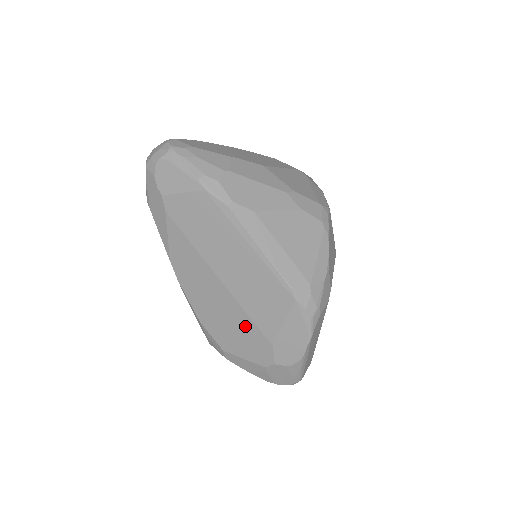
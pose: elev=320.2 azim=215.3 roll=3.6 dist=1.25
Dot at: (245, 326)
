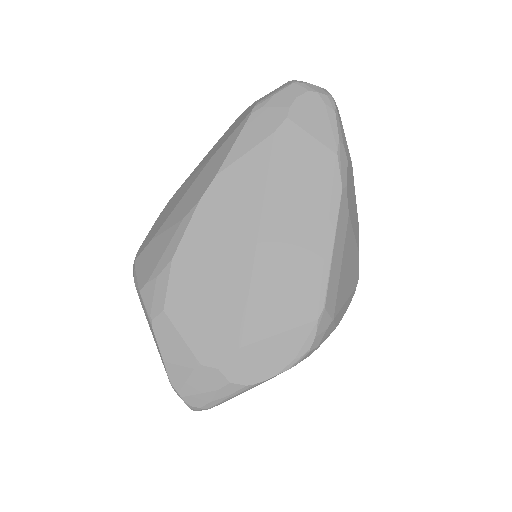
Dot at: (230, 304)
